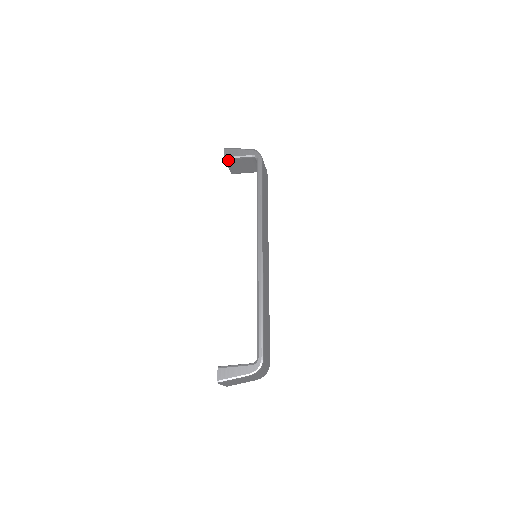
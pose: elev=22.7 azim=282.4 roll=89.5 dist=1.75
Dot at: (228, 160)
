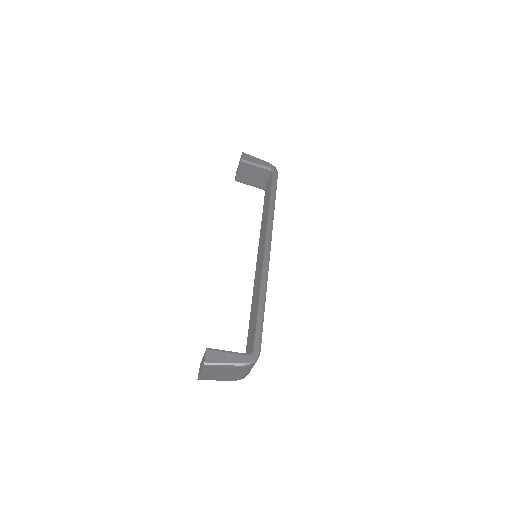
Dot at: (244, 163)
